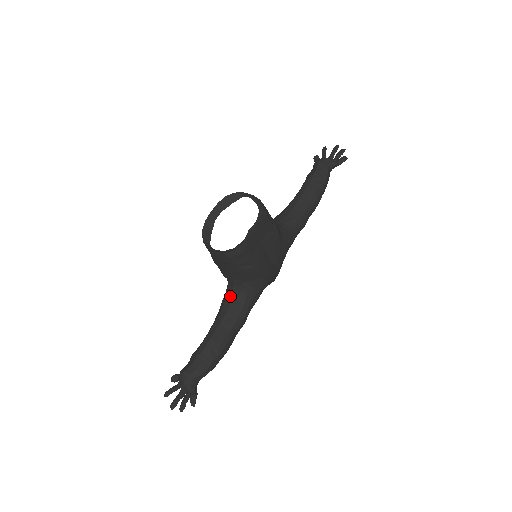
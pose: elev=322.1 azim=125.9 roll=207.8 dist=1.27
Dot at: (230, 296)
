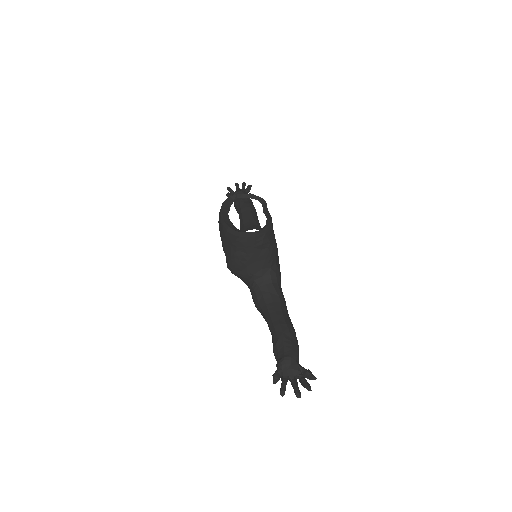
Dot at: (265, 288)
